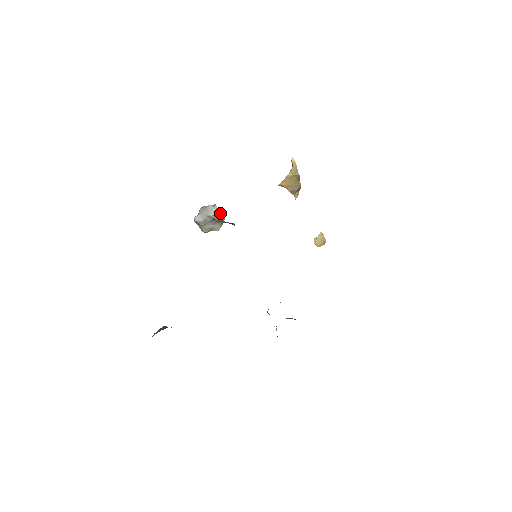
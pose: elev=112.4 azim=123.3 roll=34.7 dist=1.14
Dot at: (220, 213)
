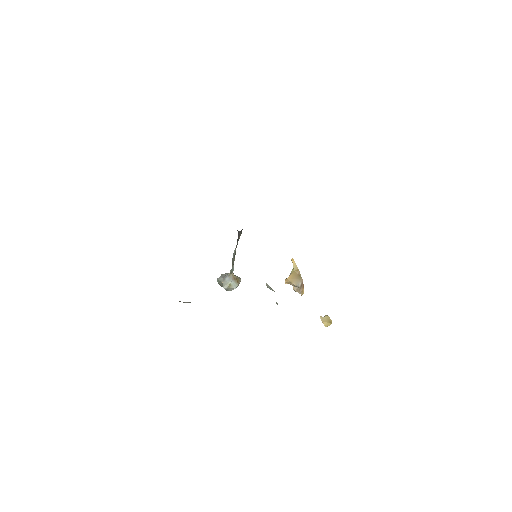
Dot at: (236, 276)
